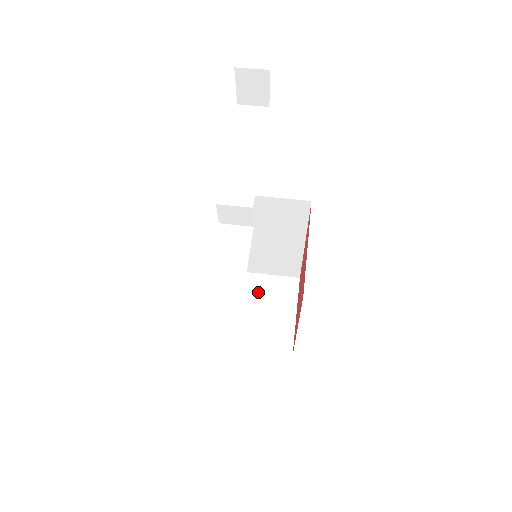
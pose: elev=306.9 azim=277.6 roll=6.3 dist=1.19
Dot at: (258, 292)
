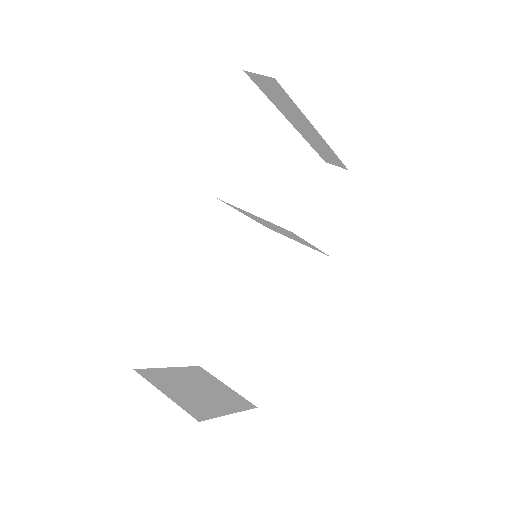
Dot at: (205, 381)
